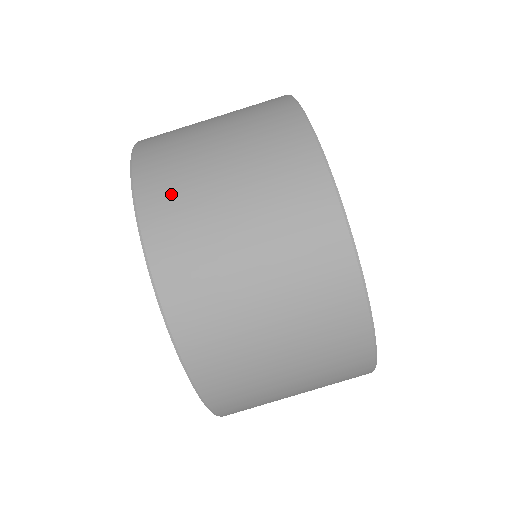
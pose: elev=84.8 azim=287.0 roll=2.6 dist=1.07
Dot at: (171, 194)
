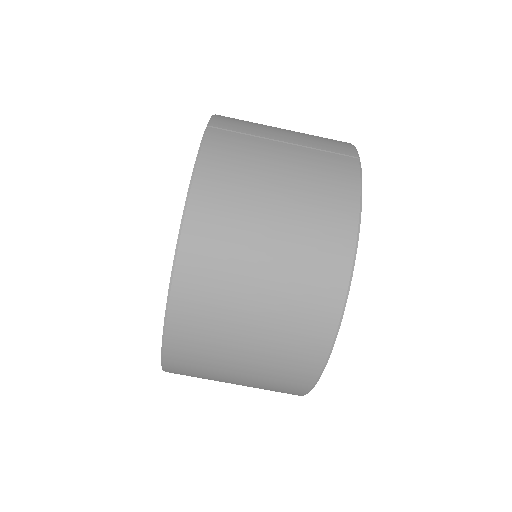
Dot at: (207, 282)
